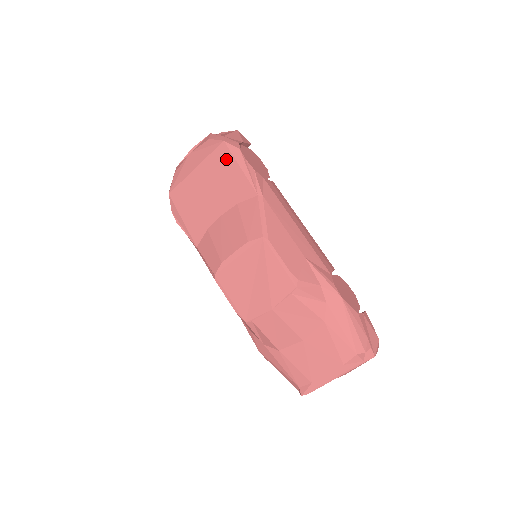
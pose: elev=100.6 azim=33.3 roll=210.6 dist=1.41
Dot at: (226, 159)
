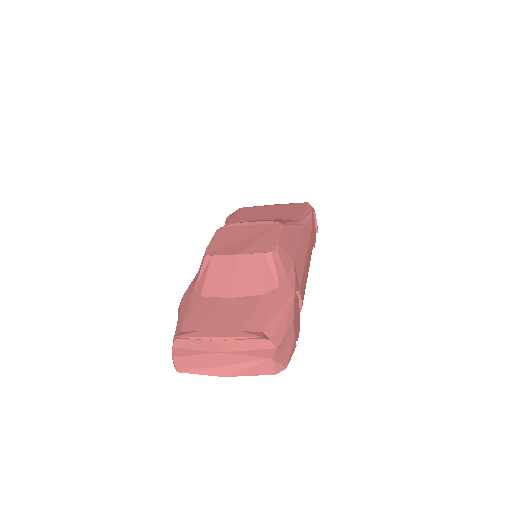
Dot at: (299, 207)
